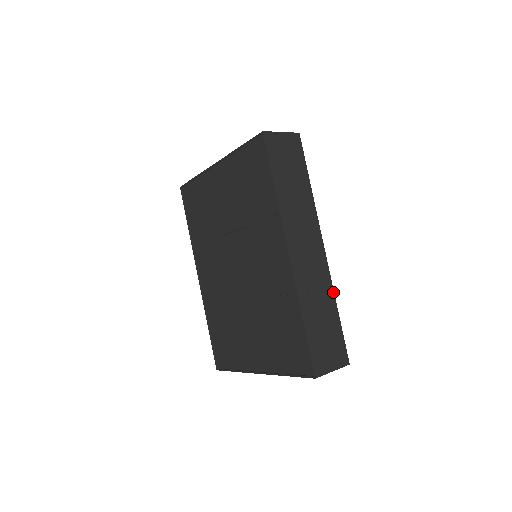
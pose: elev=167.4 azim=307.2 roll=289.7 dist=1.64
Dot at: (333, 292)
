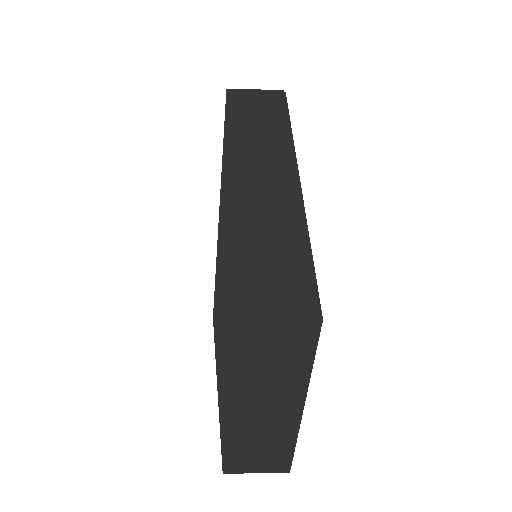
Dot at: (301, 215)
